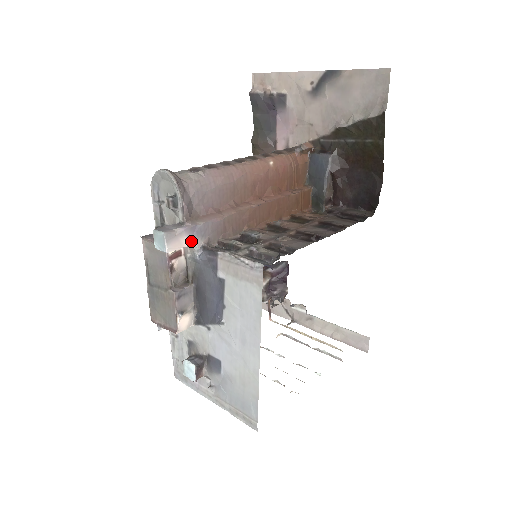
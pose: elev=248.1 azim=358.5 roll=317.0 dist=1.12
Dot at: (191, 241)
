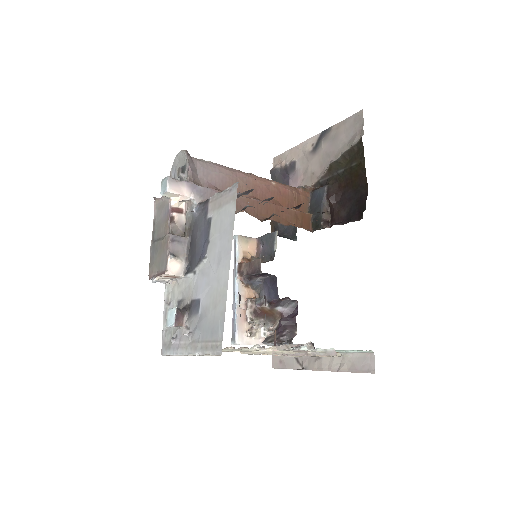
Dot at: (190, 195)
